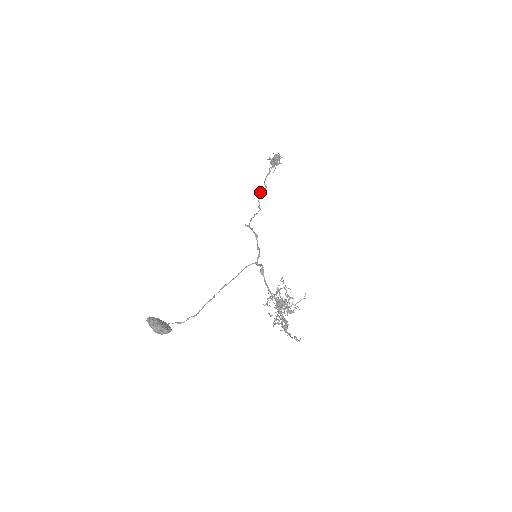
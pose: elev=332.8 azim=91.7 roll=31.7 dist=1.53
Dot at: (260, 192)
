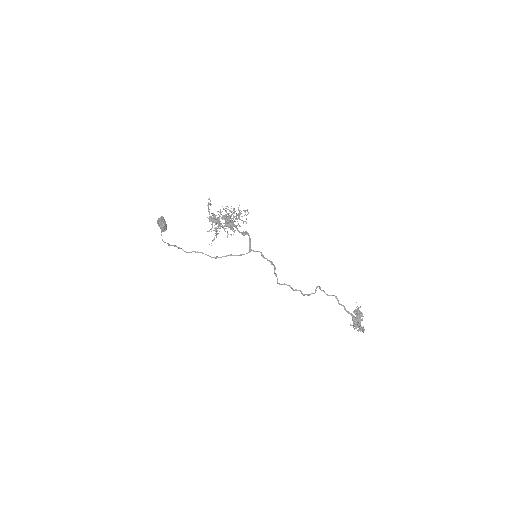
Dot at: (313, 293)
